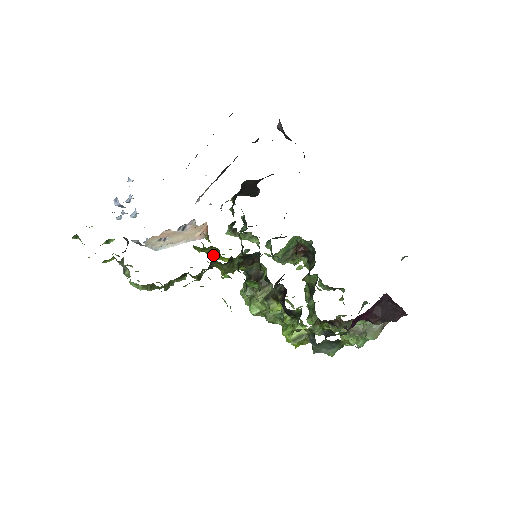
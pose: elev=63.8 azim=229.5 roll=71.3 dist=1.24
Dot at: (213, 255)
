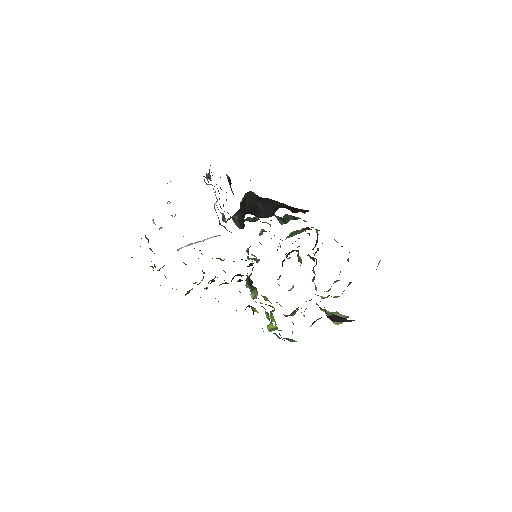
Dot at: (222, 260)
